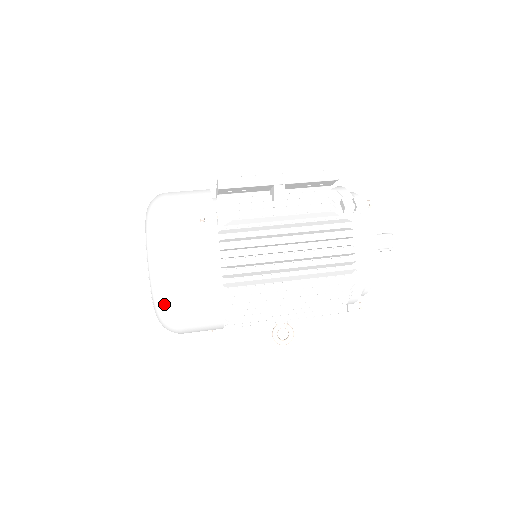
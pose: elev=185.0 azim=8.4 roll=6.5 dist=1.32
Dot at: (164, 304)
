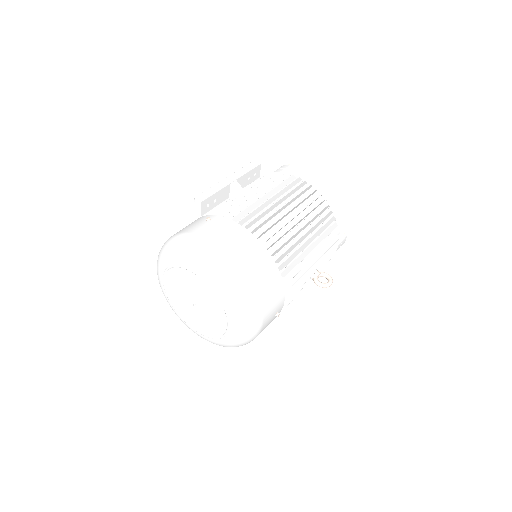
Dot at: (235, 282)
